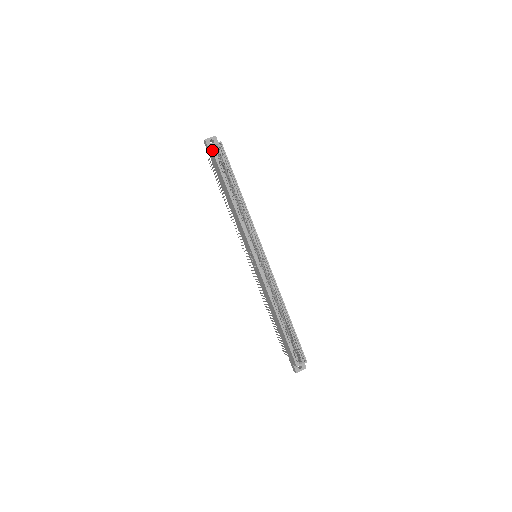
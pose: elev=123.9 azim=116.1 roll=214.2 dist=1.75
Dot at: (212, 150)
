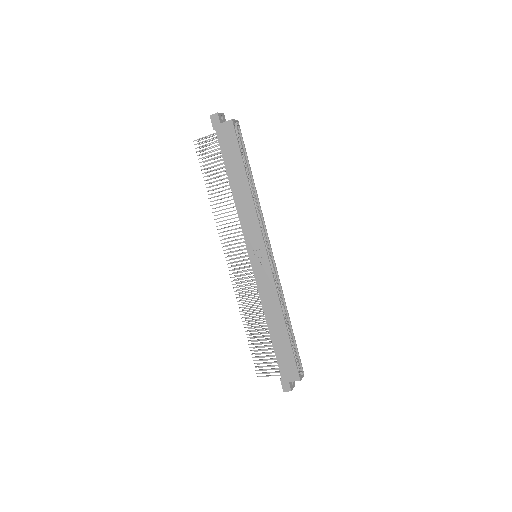
Dot at: (234, 125)
